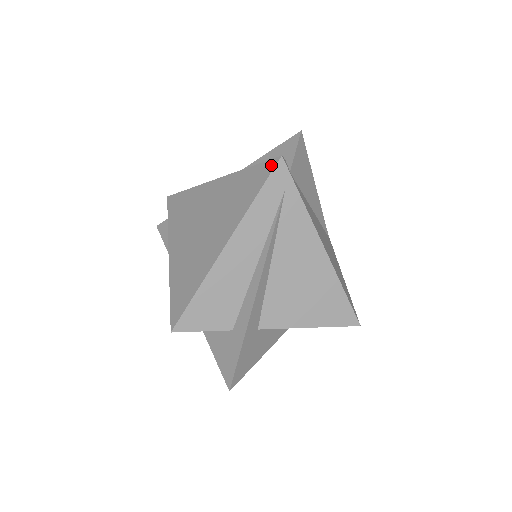
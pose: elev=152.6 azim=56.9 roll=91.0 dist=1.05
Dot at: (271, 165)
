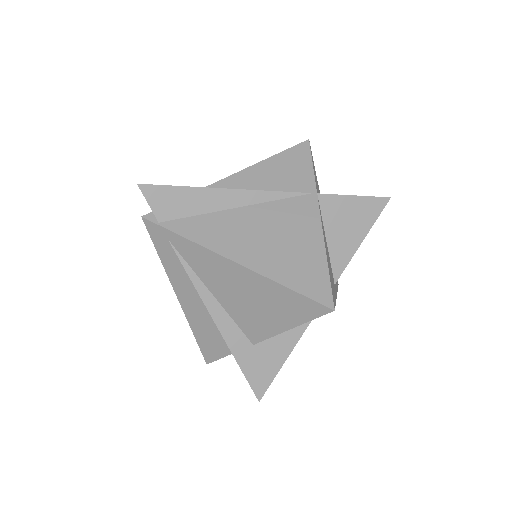
Dot at: (147, 225)
